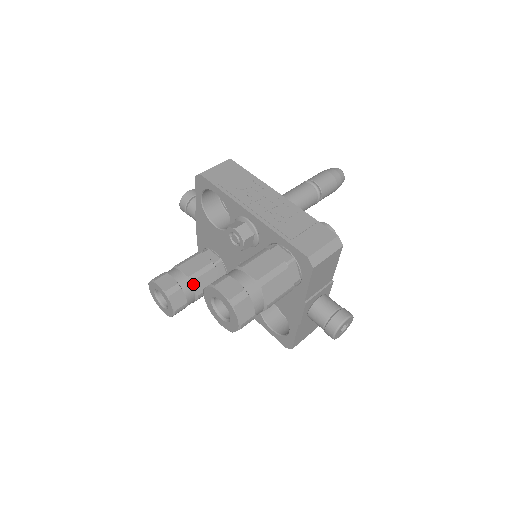
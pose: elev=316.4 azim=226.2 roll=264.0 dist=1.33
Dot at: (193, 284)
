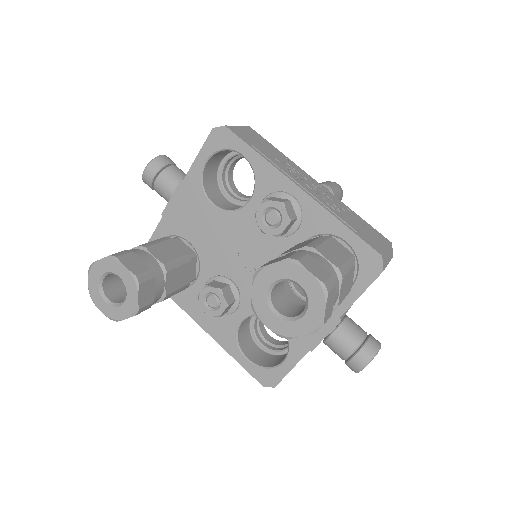
Dot at: (167, 276)
